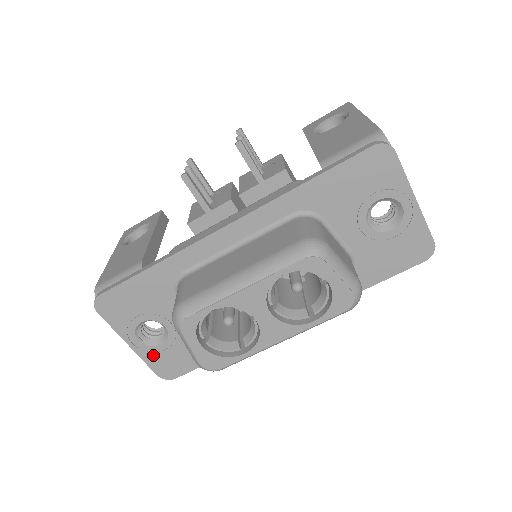
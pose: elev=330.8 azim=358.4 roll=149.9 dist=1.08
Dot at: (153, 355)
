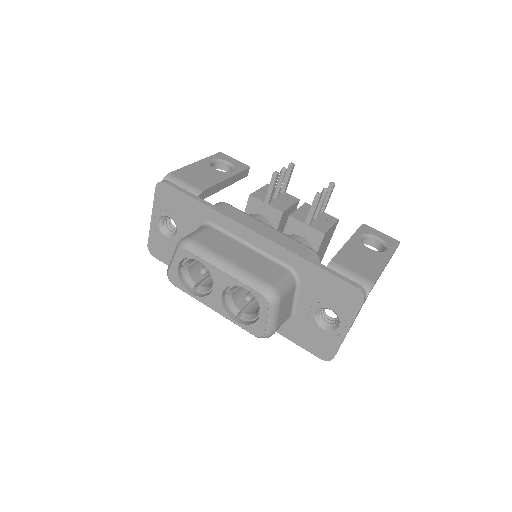
Dot at: (157, 235)
